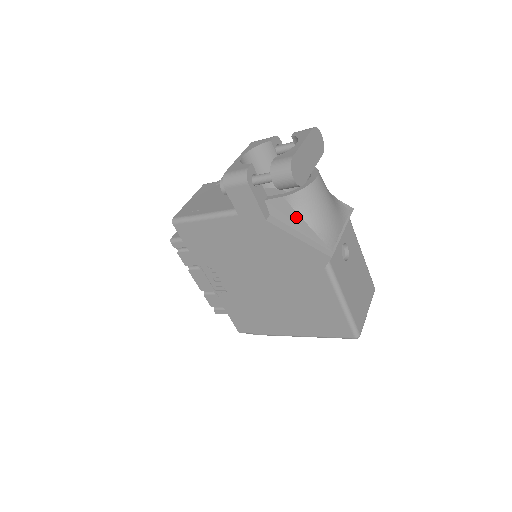
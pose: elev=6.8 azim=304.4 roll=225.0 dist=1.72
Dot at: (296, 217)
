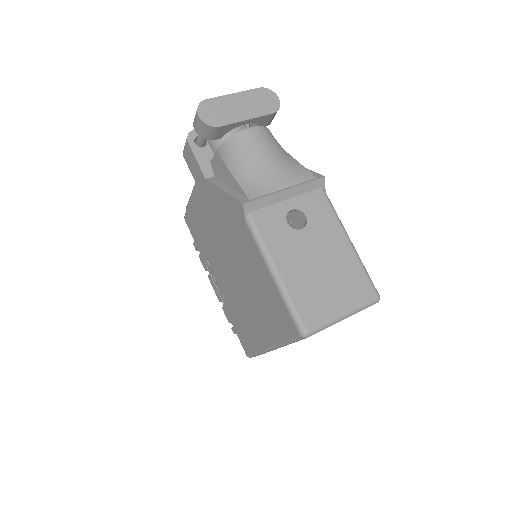
Dot at: (226, 170)
